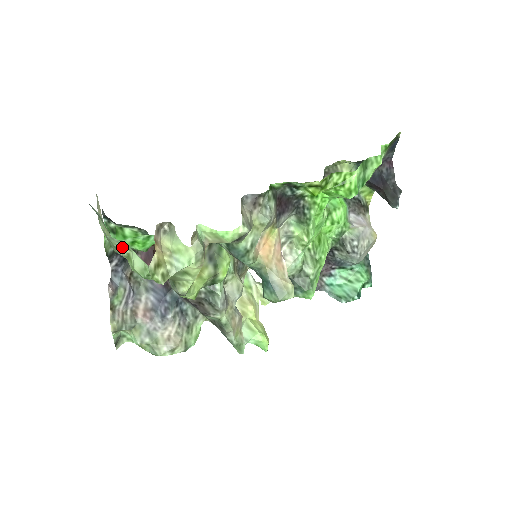
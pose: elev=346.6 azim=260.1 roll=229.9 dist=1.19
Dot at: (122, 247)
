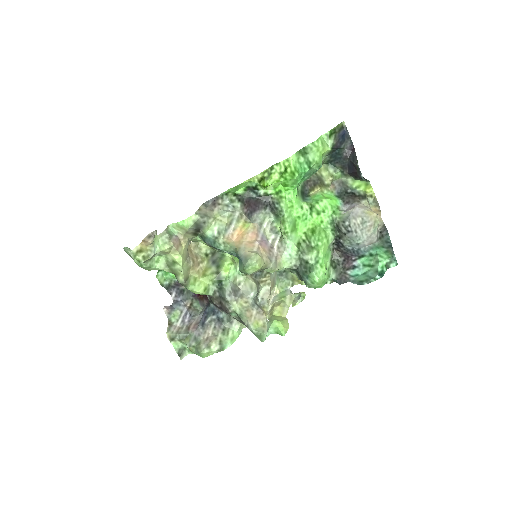
Dot at: (131, 253)
